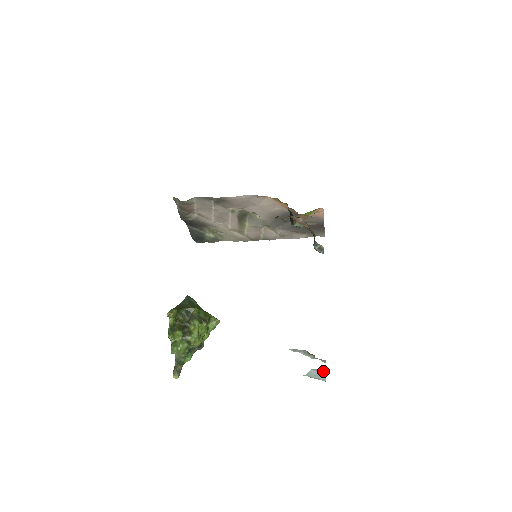
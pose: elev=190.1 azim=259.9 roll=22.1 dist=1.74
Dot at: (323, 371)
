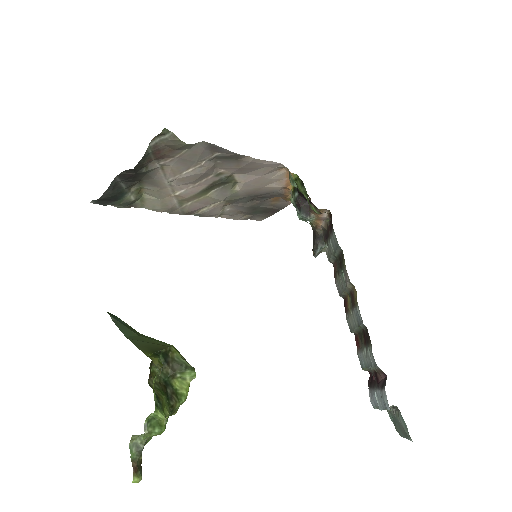
Dot at: occluded
